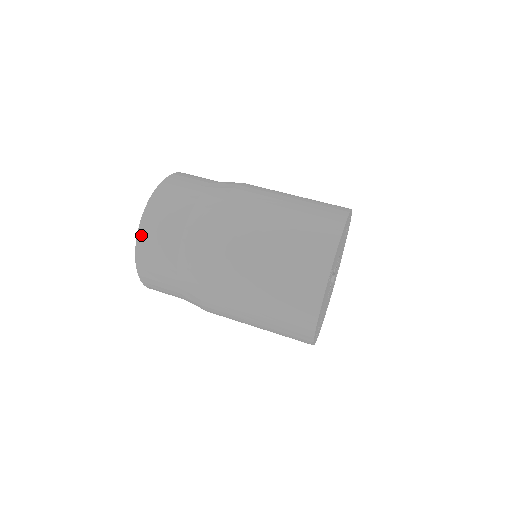
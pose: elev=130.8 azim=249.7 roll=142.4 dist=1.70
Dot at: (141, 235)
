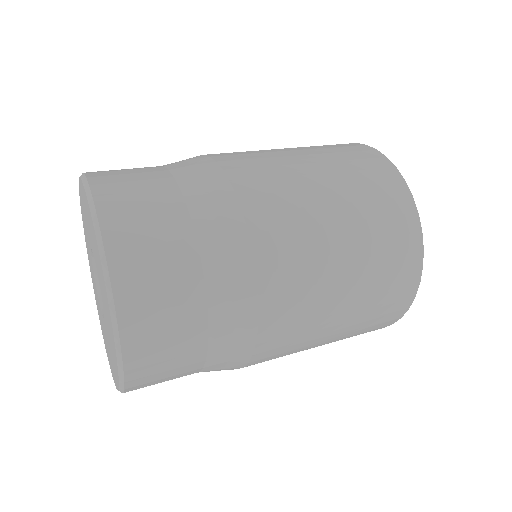
Dot at: (101, 205)
